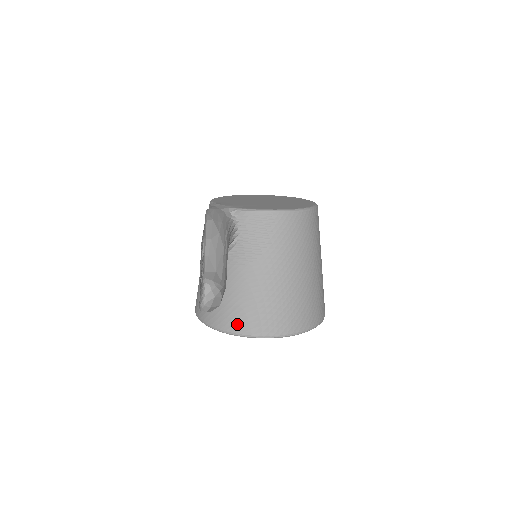
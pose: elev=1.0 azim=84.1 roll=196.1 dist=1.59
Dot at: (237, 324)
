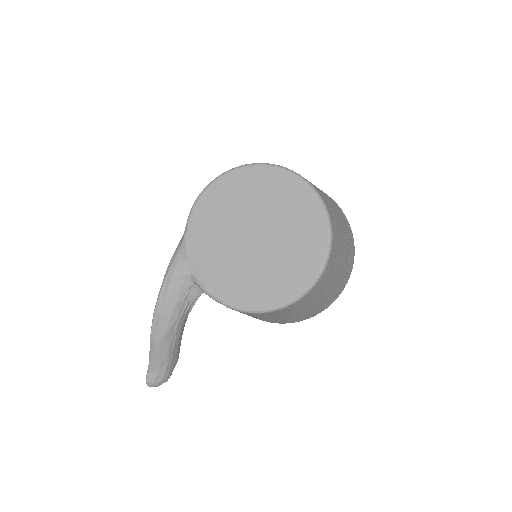
Dot at: occluded
